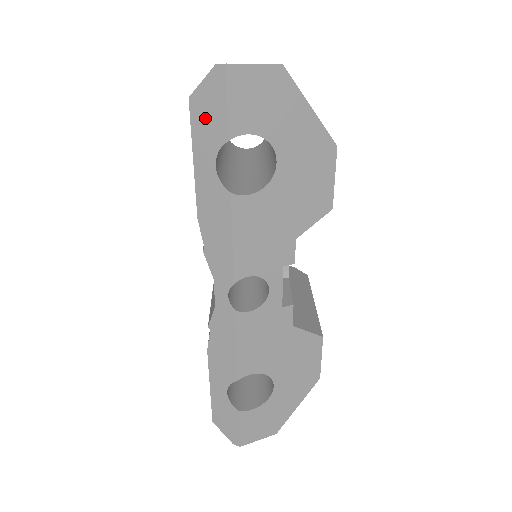
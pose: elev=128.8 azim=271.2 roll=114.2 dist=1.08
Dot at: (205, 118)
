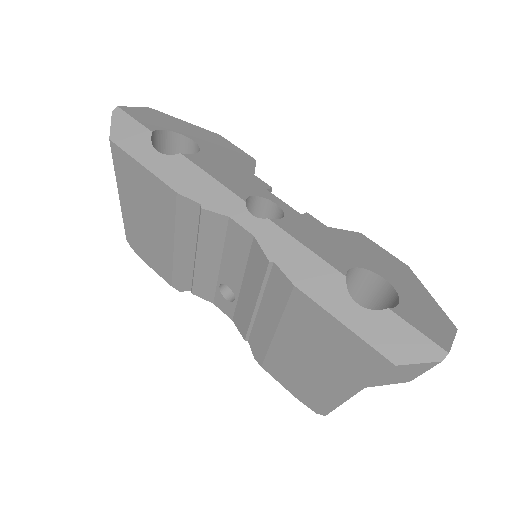
Dot at: (128, 137)
